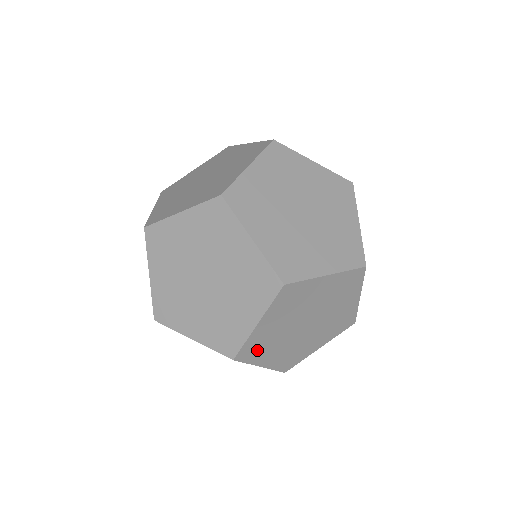
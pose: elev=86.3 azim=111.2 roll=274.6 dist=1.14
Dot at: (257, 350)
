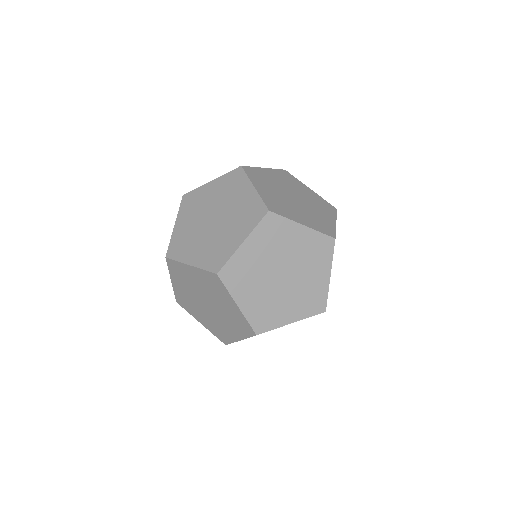
Dot at: occluded
